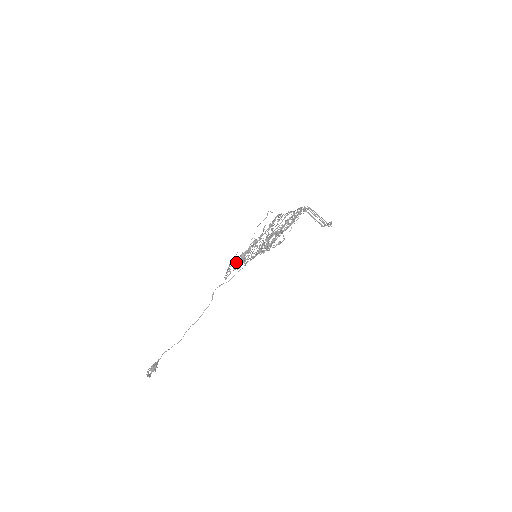
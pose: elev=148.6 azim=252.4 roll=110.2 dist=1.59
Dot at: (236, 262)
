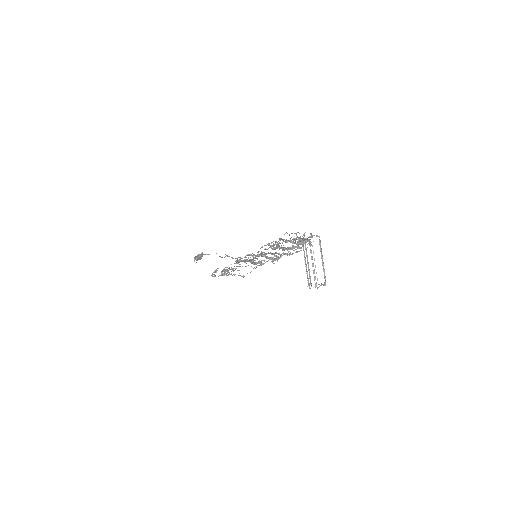
Dot at: occluded
